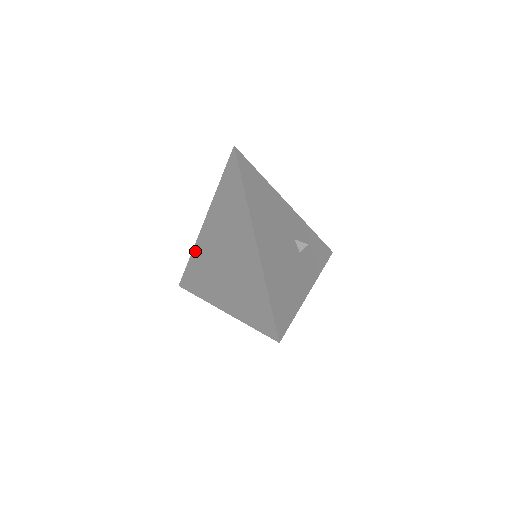
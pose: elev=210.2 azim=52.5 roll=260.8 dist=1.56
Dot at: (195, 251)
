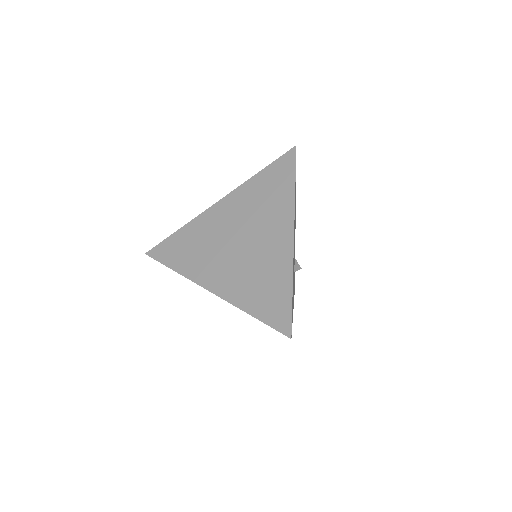
Dot at: (192, 224)
